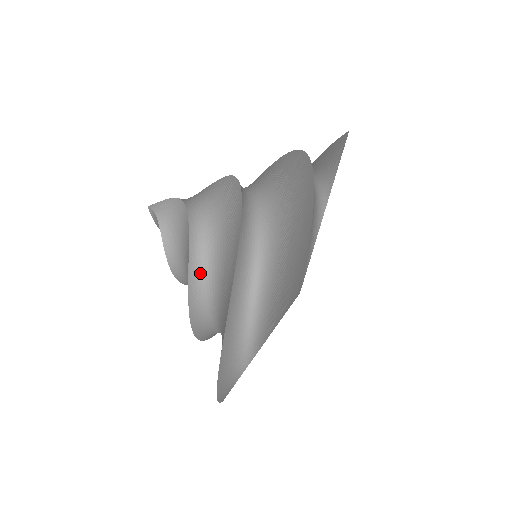
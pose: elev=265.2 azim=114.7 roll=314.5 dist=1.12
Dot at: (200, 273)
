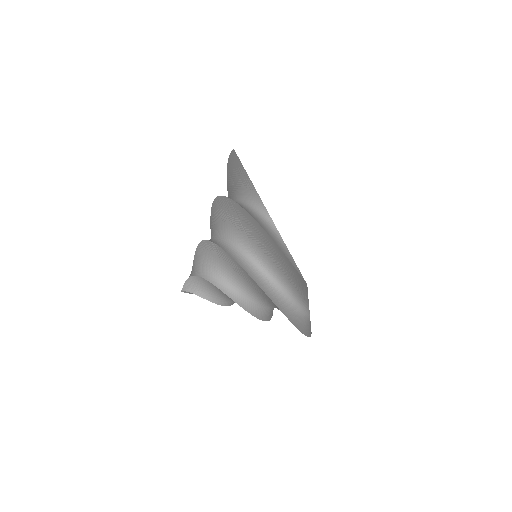
Dot at: (245, 301)
